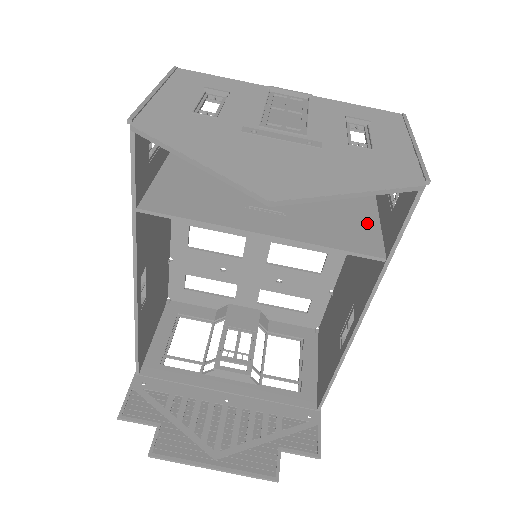
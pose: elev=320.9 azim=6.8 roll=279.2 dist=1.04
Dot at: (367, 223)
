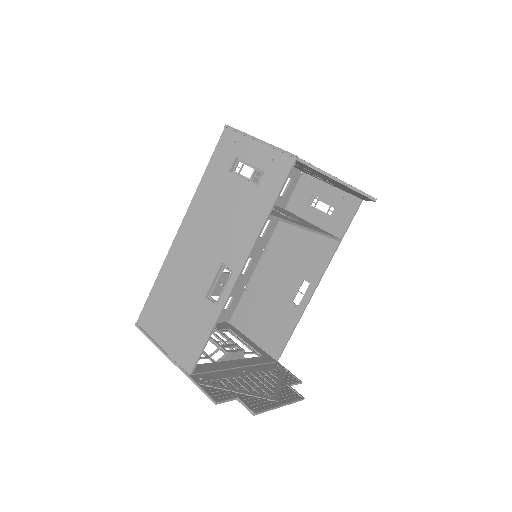
Dot at: occluded
